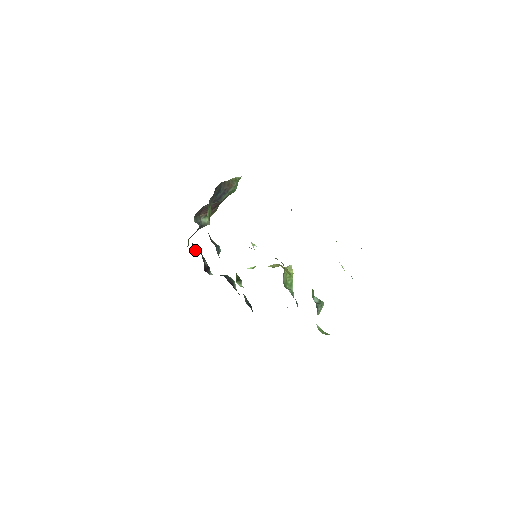
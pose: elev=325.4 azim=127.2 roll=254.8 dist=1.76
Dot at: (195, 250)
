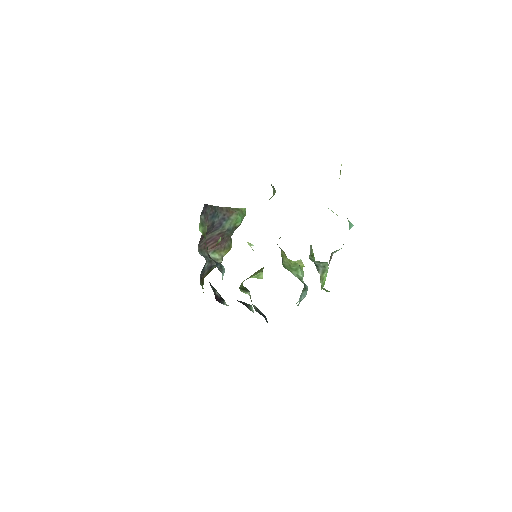
Dot at: occluded
